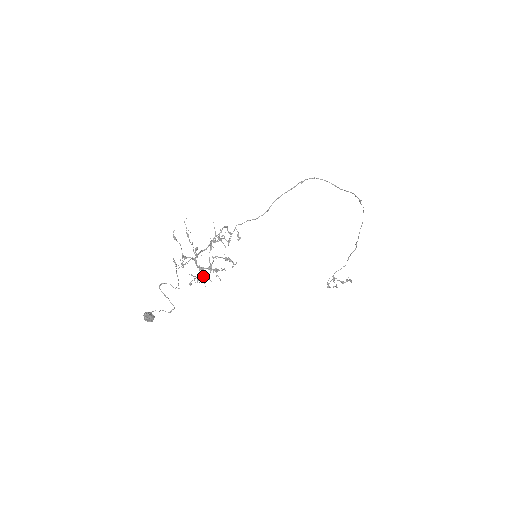
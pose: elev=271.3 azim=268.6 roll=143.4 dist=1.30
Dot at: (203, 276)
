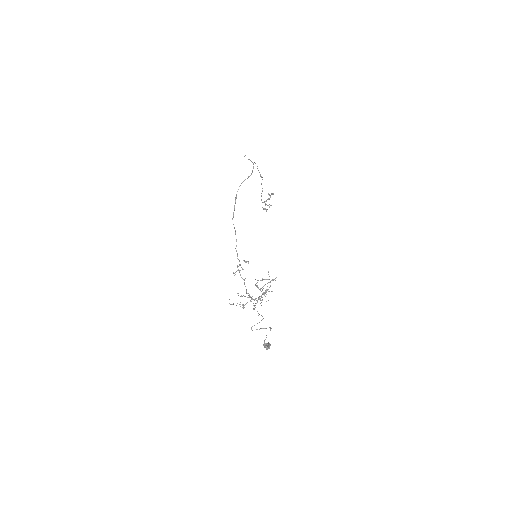
Dot at: (260, 299)
